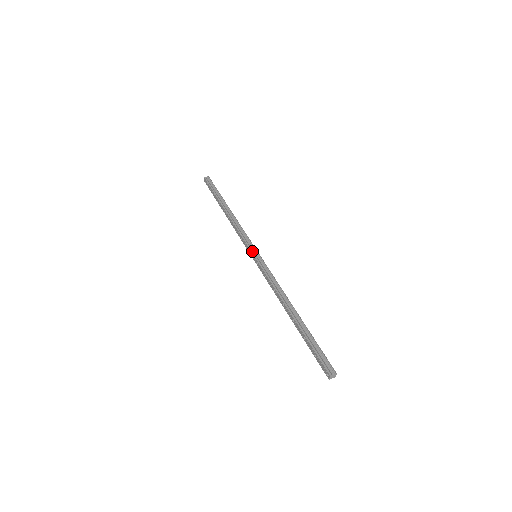
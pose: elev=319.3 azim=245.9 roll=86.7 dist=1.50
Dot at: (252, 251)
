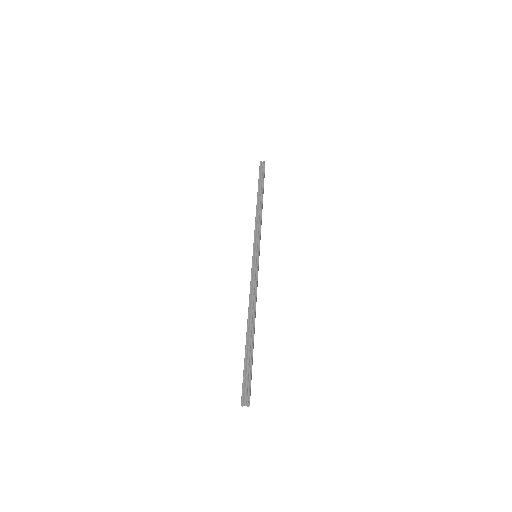
Dot at: (254, 250)
